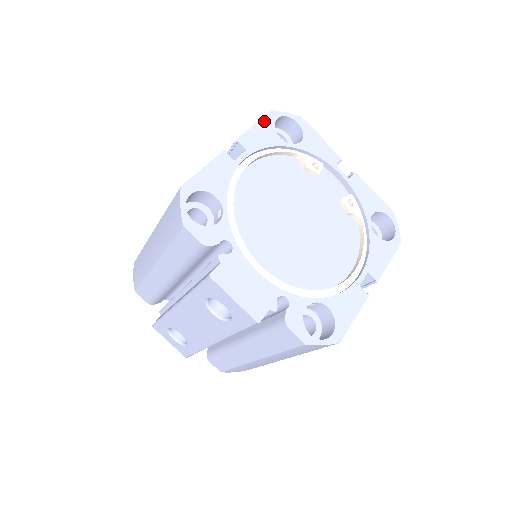
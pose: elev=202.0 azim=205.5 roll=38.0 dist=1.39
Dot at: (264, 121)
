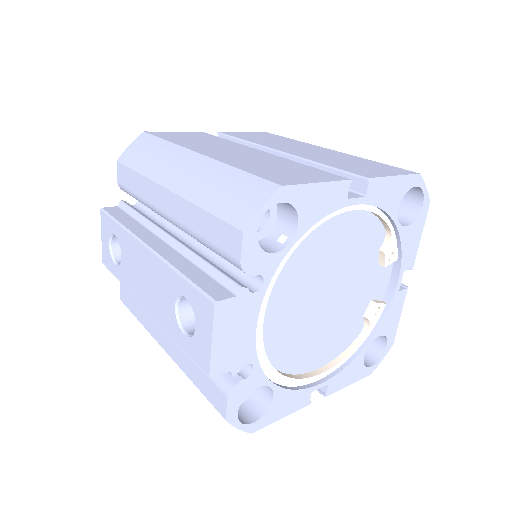
Dot at: (405, 179)
